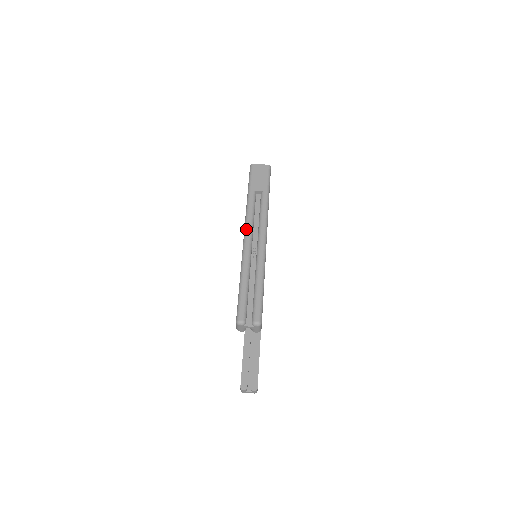
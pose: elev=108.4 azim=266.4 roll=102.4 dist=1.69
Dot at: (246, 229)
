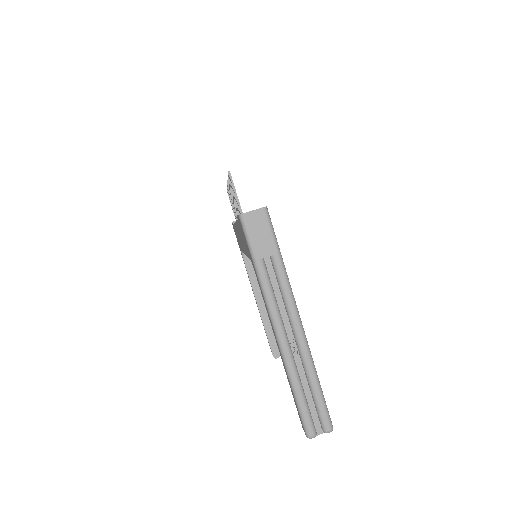
Dot at: (273, 321)
